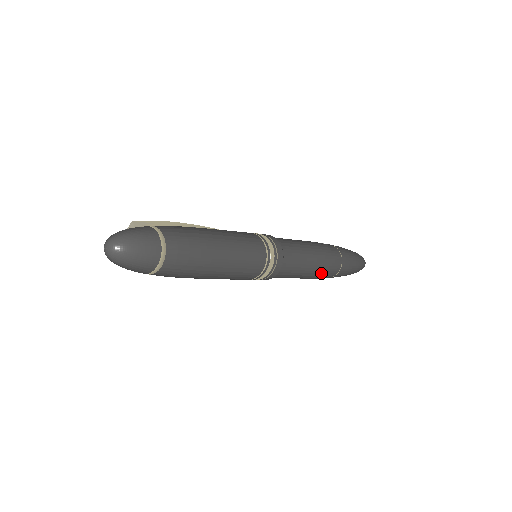
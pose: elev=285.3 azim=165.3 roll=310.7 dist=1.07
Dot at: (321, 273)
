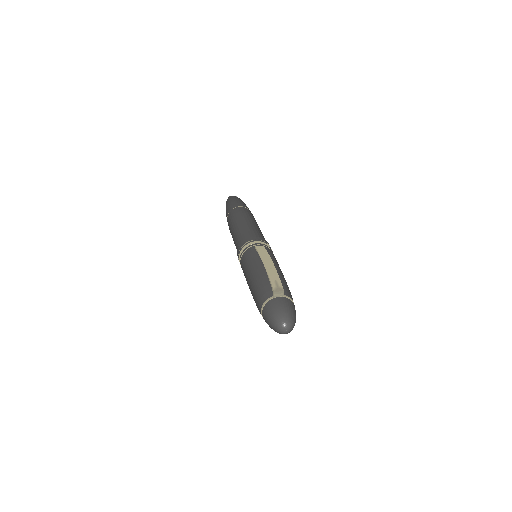
Dot at: occluded
